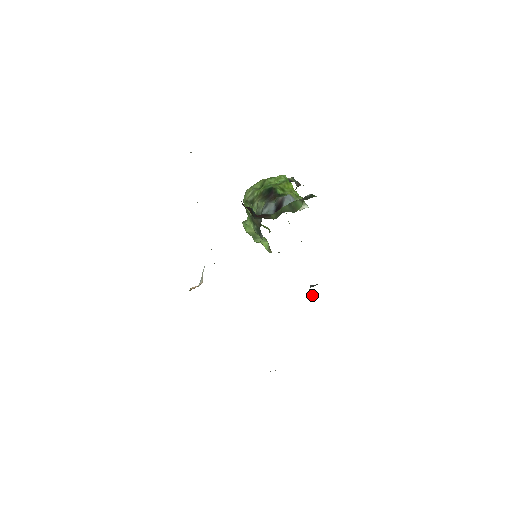
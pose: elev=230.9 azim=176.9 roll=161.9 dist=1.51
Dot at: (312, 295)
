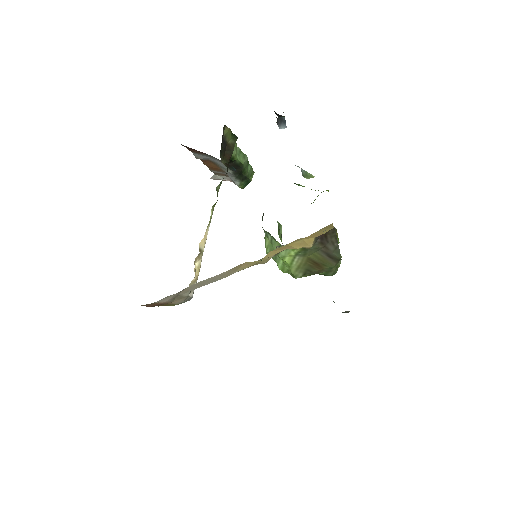
Dot at: occluded
